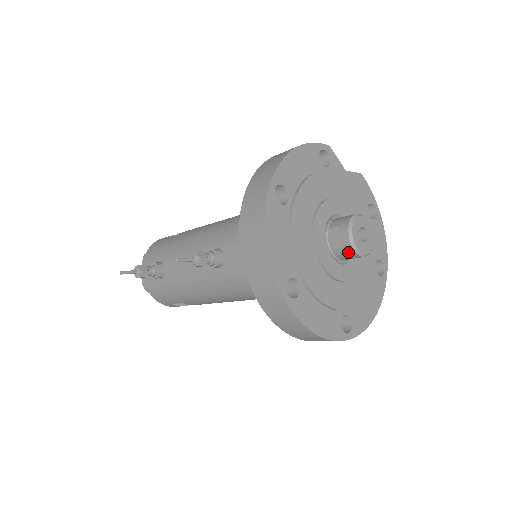
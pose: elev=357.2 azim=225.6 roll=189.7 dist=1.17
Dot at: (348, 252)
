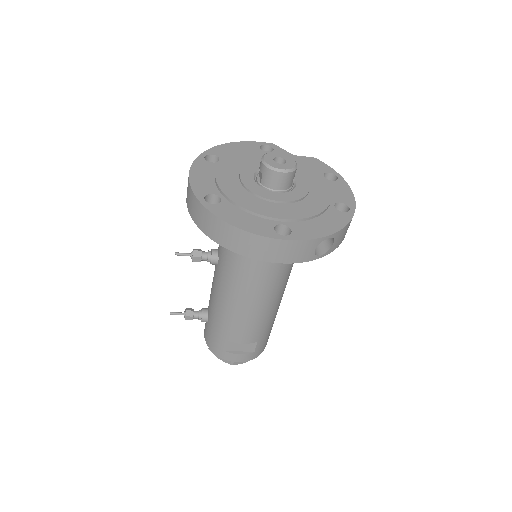
Dot at: (267, 174)
